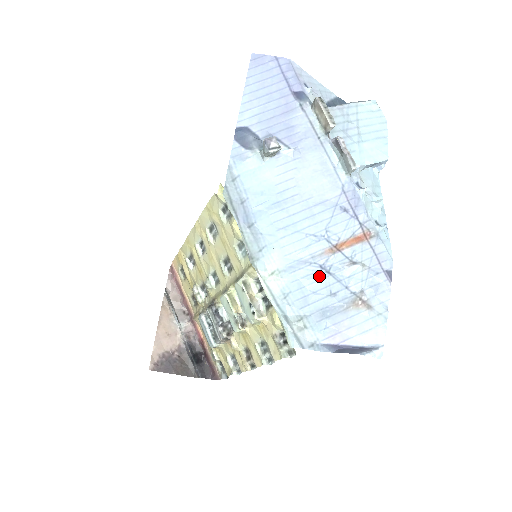
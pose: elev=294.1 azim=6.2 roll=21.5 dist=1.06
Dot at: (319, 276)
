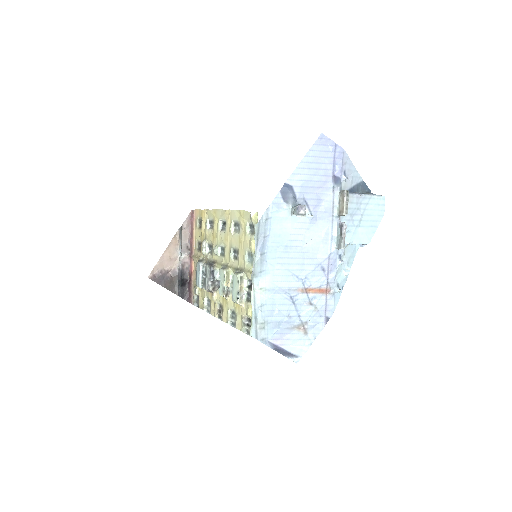
Dot at: (287, 302)
